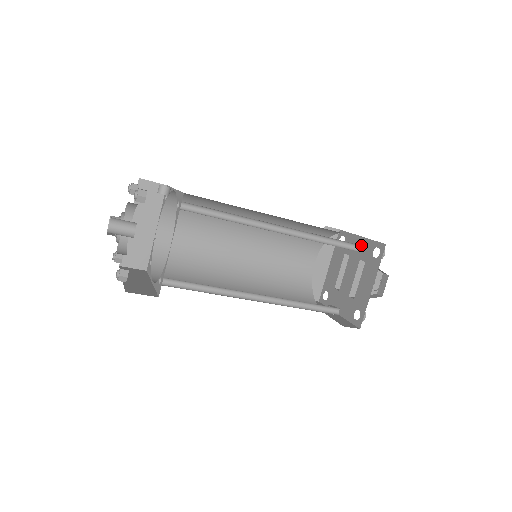
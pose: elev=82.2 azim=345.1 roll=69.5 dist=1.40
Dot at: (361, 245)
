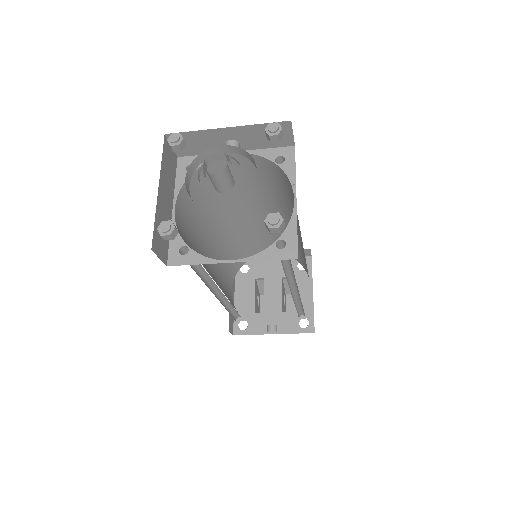
Dot at: (278, 265)
